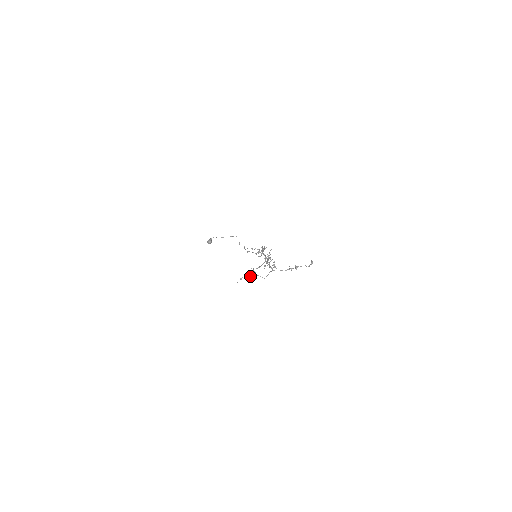
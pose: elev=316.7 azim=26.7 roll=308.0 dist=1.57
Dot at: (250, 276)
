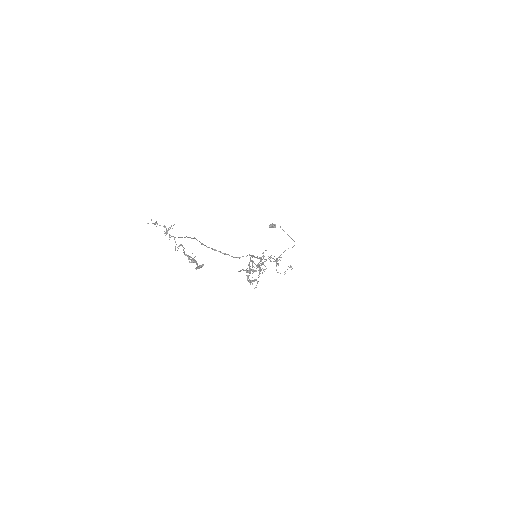
Dot at: (167, 231)
